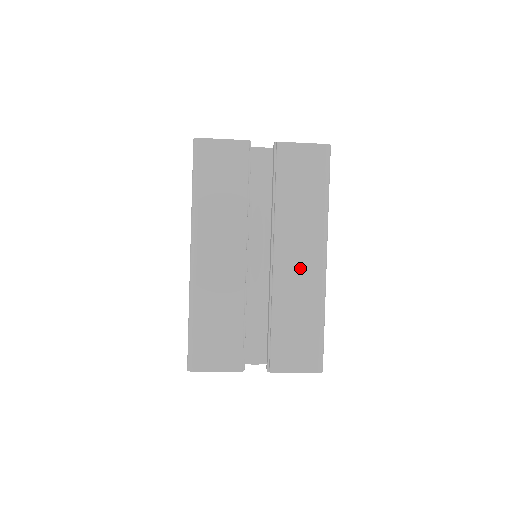
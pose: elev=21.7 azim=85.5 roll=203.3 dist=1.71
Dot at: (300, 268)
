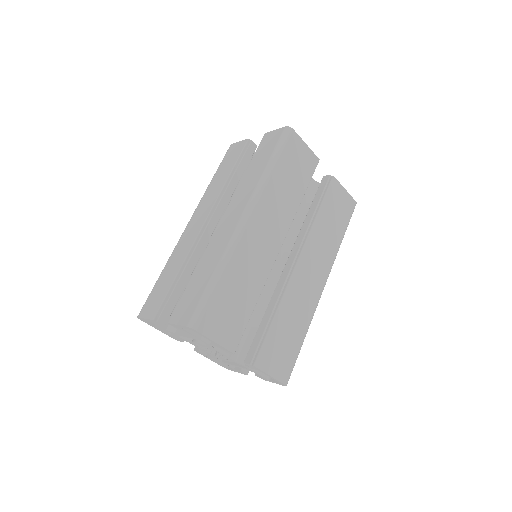
Dot at: (309, 283)
